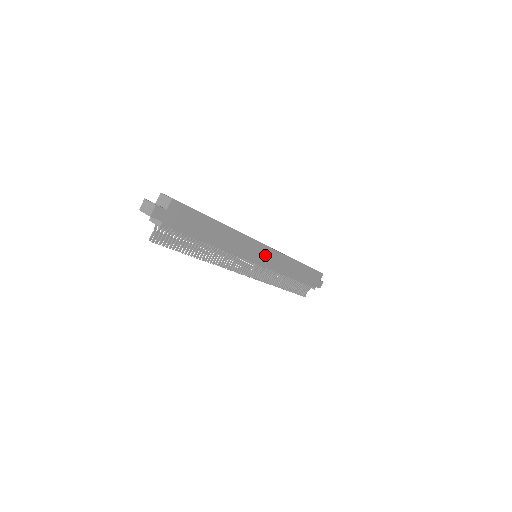
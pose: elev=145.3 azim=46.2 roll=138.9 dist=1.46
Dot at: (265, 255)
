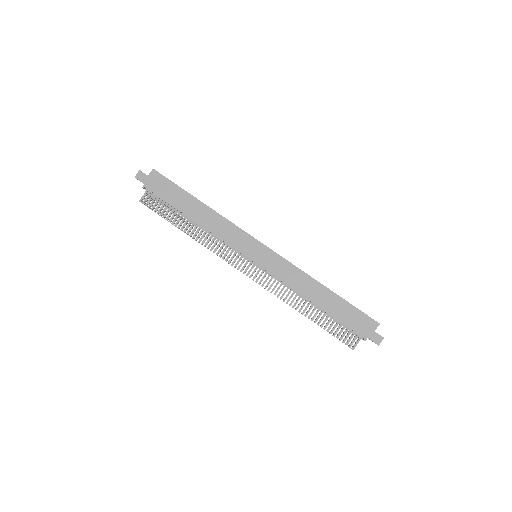
Dot at: (262, 254)
